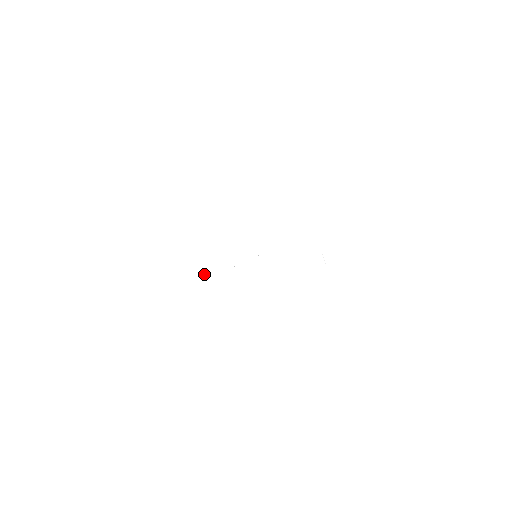
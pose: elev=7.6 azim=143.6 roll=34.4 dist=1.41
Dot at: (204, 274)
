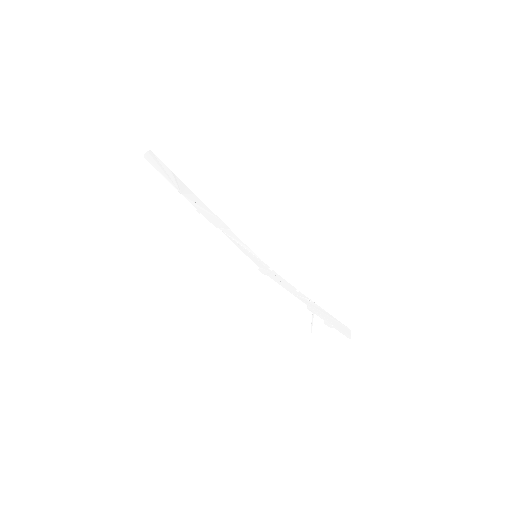
Dot at: (211, 218)
